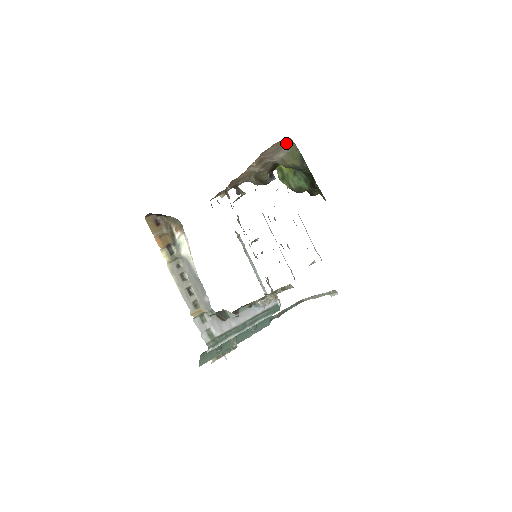
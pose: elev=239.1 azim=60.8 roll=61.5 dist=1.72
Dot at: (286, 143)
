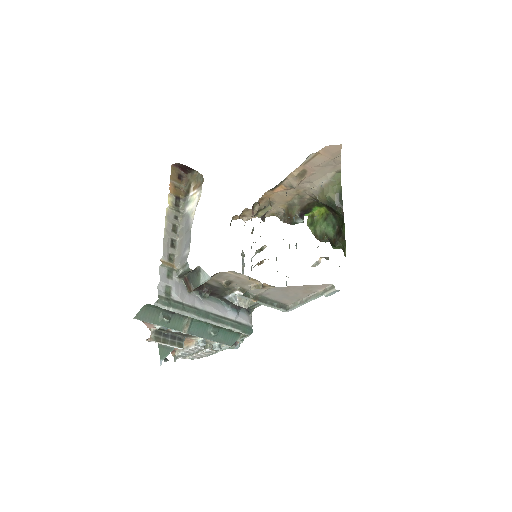
Dot at: (334, 164)
